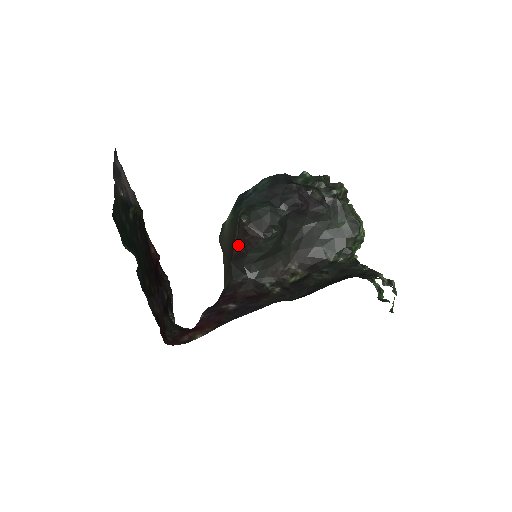
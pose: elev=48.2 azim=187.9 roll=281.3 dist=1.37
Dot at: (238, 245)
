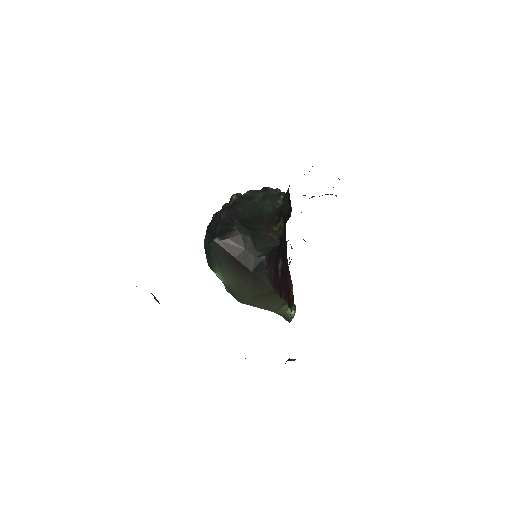
Dot at: (237, 257)
